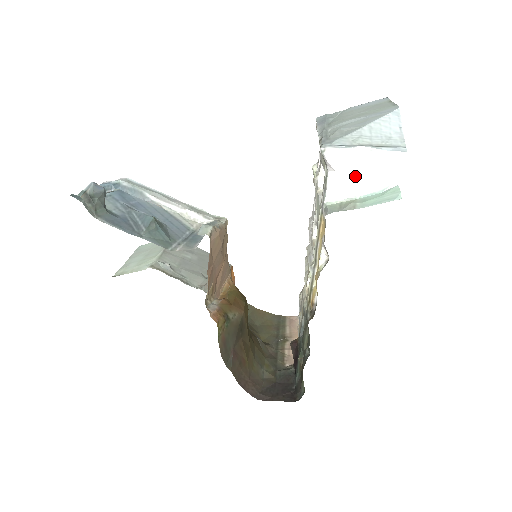
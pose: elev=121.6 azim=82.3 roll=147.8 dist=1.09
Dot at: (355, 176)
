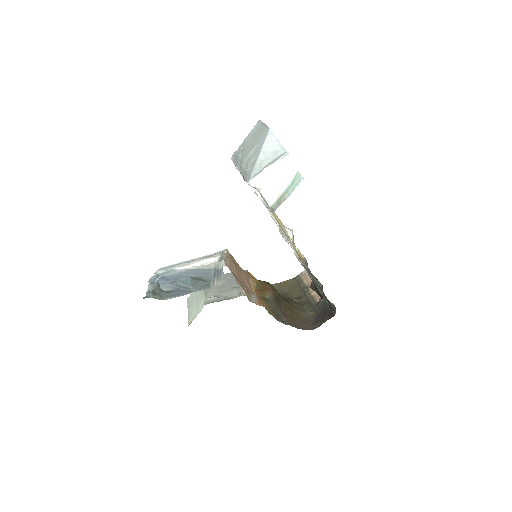
Dot at: (274, 183)
